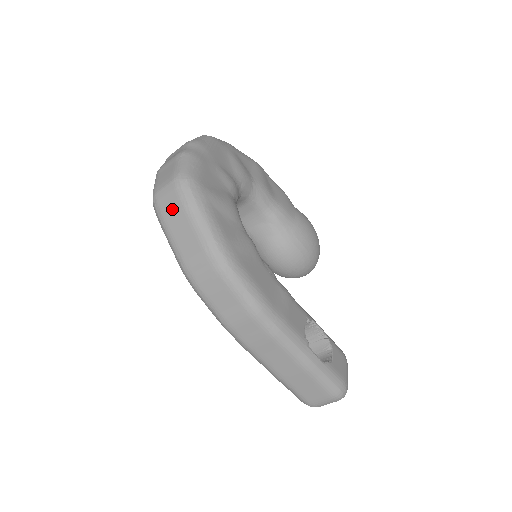
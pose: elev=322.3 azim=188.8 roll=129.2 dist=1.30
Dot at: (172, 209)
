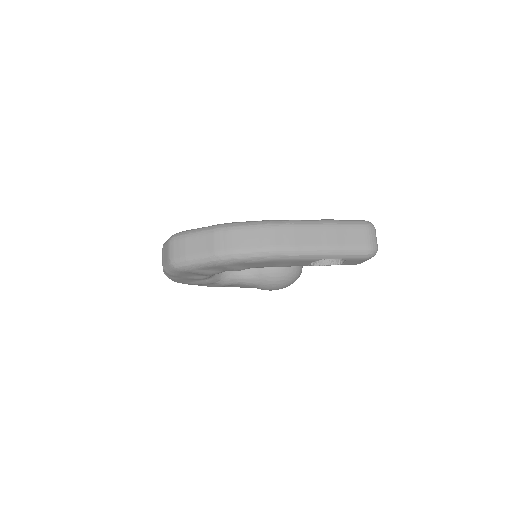
Dot at: (183, 247)
